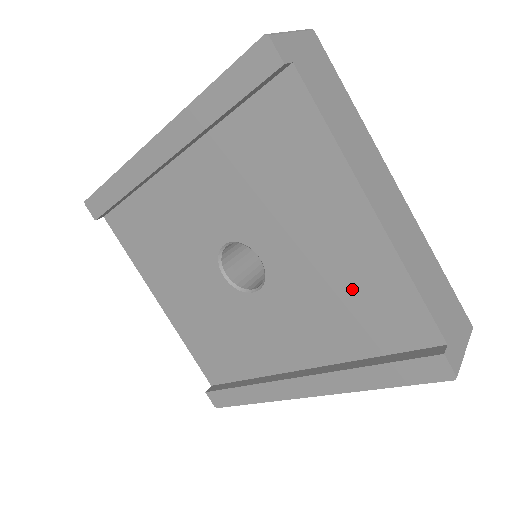
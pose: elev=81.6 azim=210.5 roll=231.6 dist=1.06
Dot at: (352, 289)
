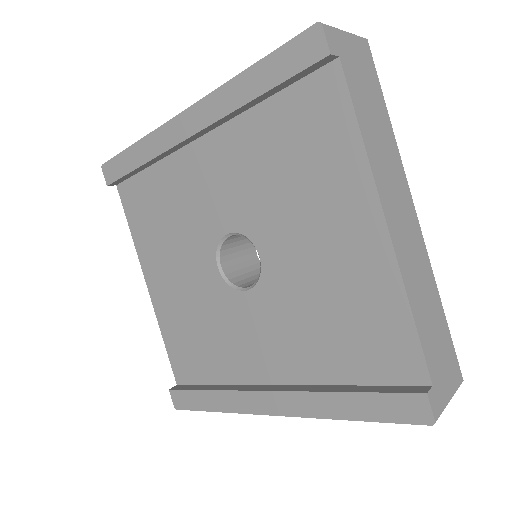
Dot at: (345, 305)
